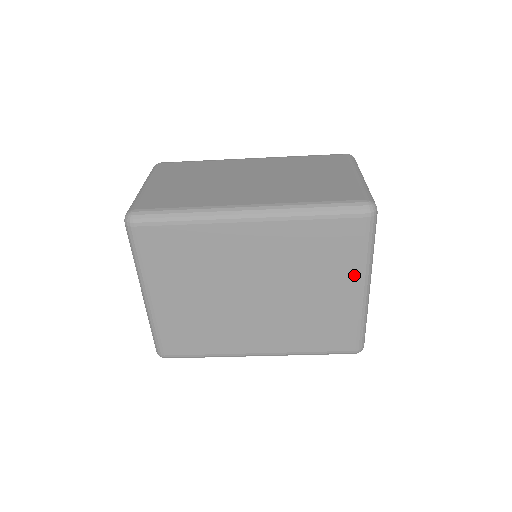
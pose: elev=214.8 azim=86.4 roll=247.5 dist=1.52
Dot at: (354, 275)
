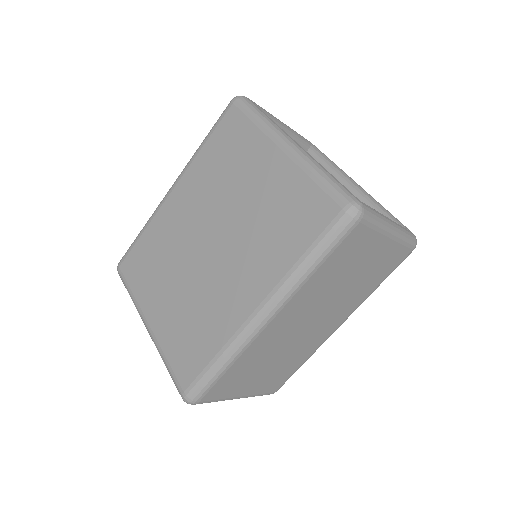
Dot at: (264, 145)
